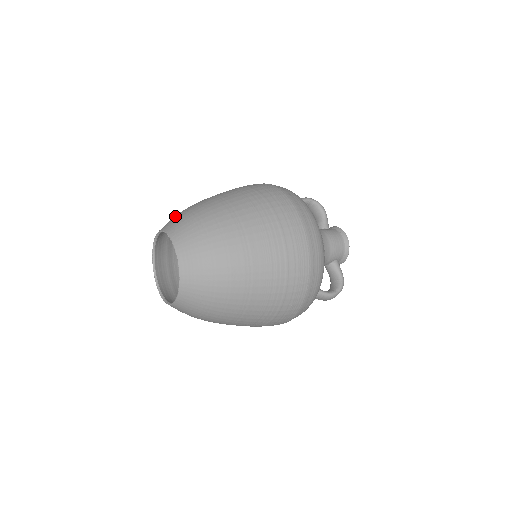
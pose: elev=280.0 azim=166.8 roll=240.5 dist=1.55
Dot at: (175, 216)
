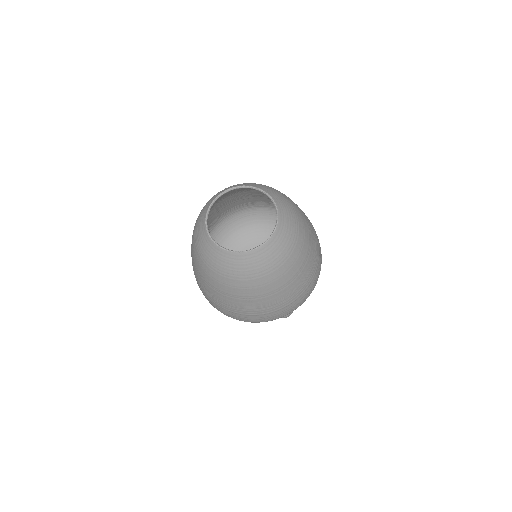
Dot at: (230, 186)
